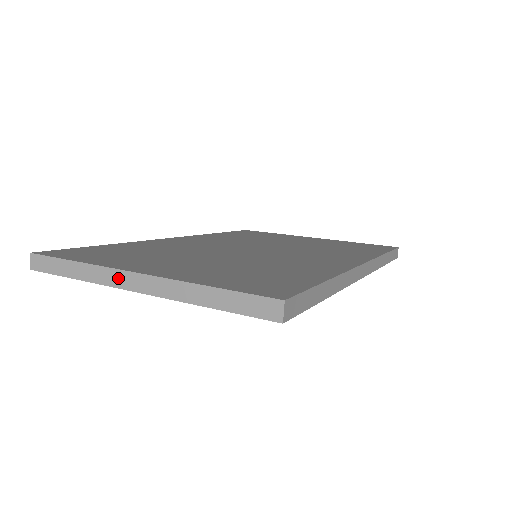
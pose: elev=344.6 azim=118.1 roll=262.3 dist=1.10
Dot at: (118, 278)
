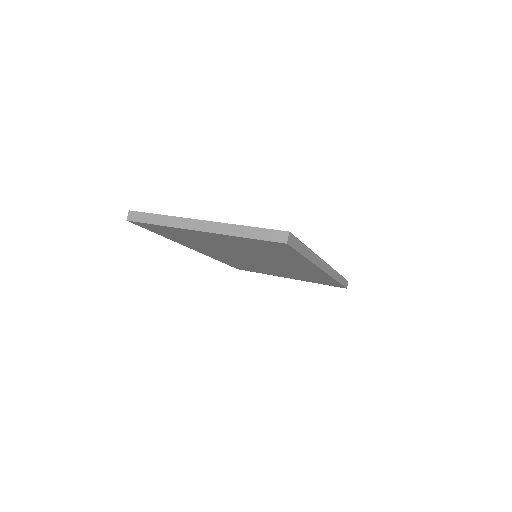
Dot at: (190, 223)
